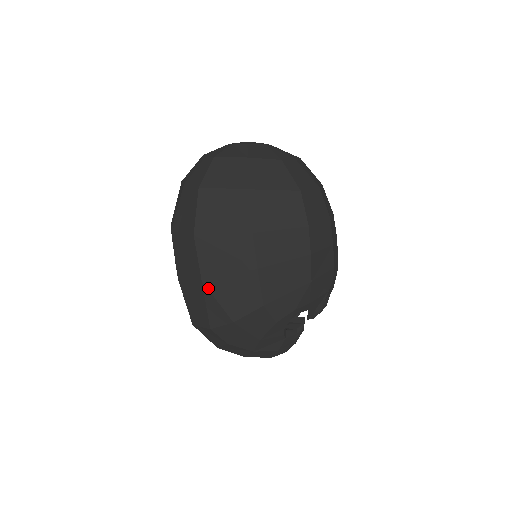
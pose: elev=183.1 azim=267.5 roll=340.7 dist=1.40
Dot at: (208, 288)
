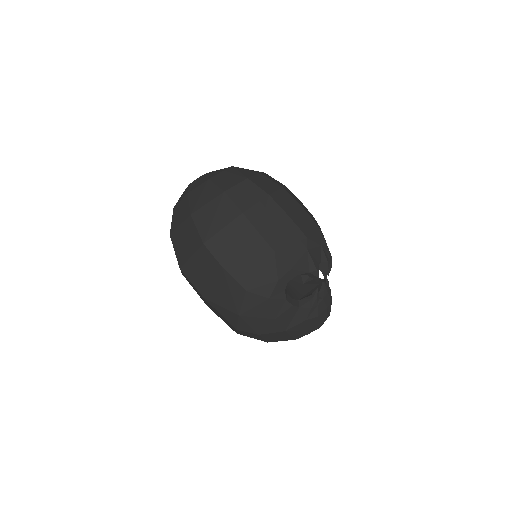
Dot at: (209, 300)
